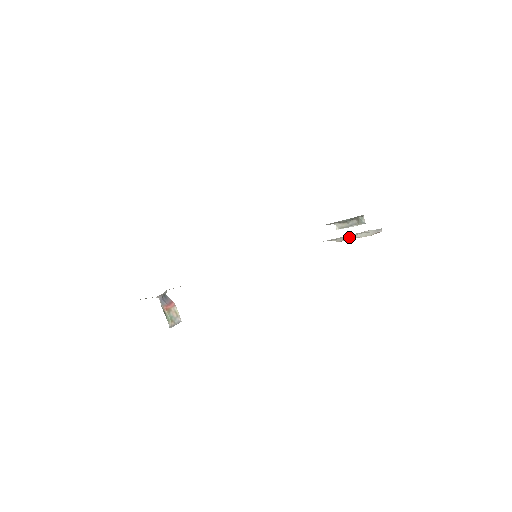
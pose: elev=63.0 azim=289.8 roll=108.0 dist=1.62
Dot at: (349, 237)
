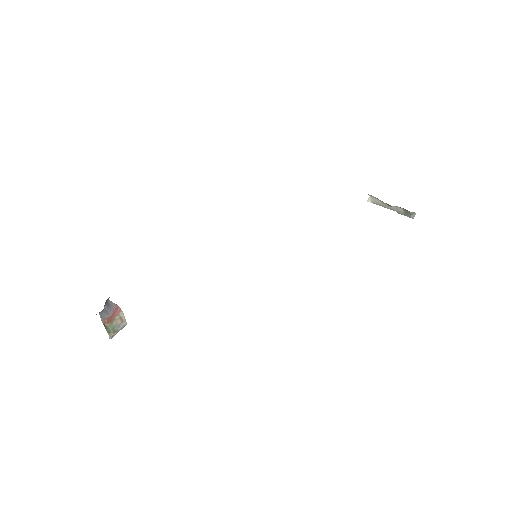
Dot at: occluded
